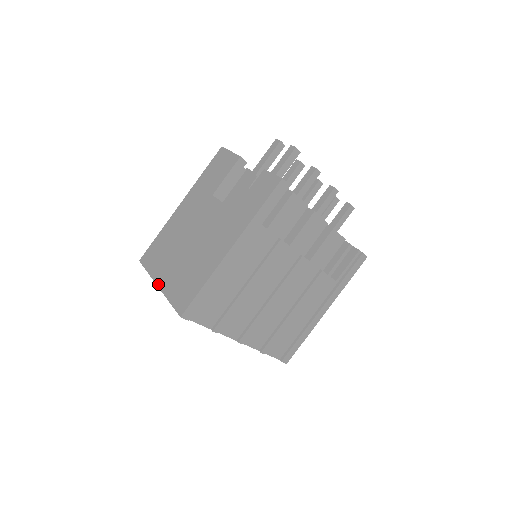
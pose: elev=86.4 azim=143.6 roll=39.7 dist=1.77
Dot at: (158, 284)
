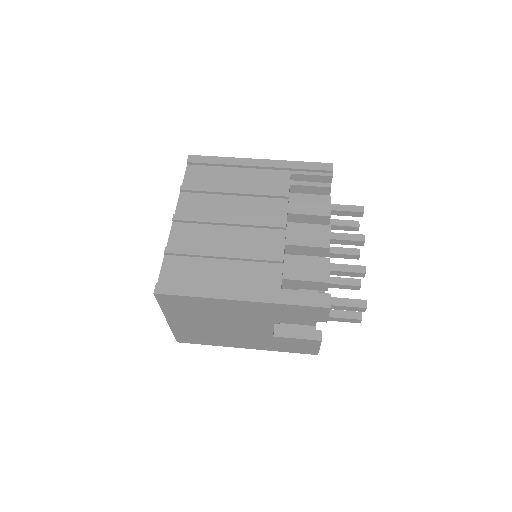
Dot at: occluded
